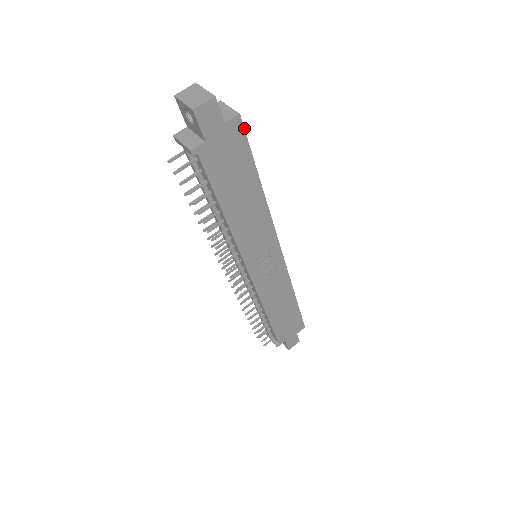
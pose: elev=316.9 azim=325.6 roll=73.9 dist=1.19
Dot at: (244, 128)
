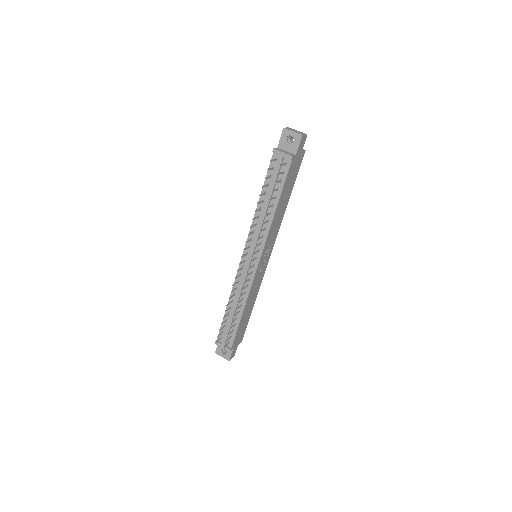
Dot at: (302, 159)
